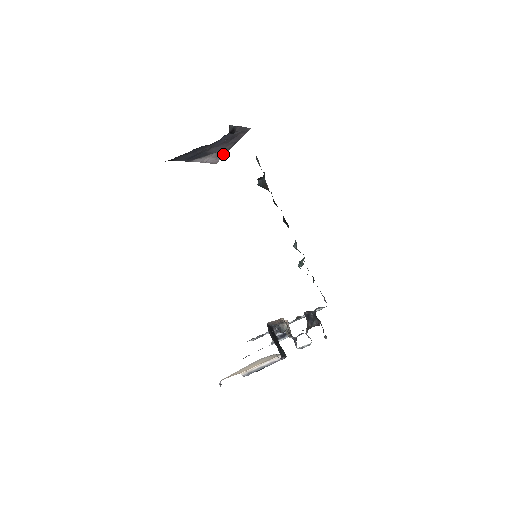
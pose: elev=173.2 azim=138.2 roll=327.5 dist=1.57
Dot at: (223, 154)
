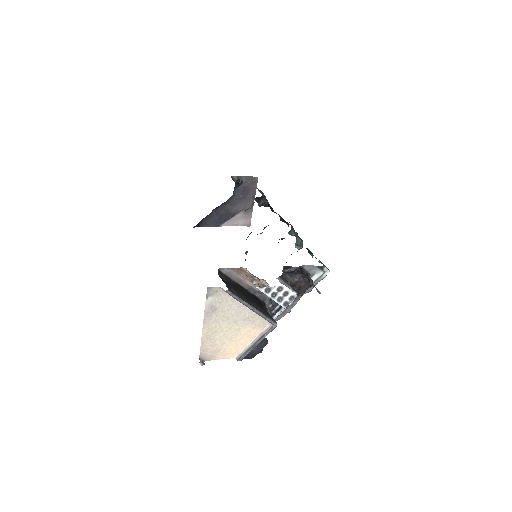
Dot at: (250, 213)
